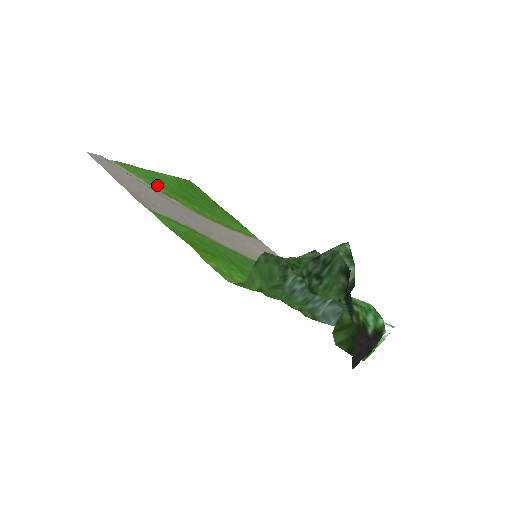
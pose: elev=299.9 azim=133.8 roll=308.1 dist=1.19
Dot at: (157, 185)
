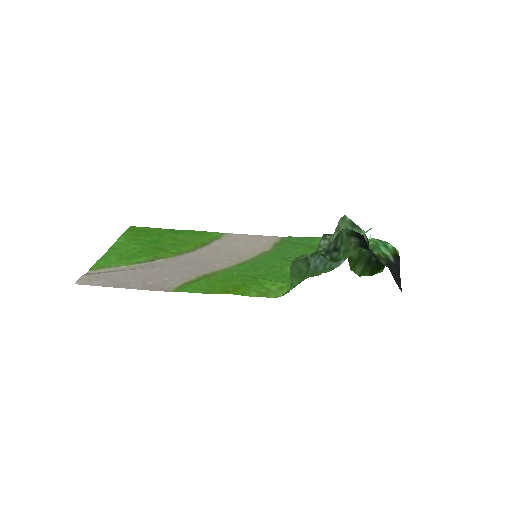
Dot at: (134, 259)
